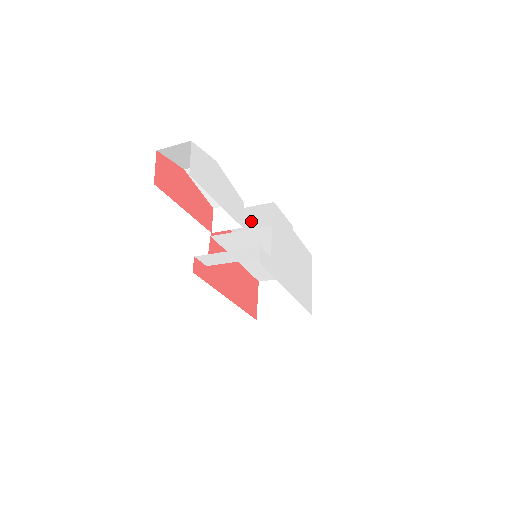
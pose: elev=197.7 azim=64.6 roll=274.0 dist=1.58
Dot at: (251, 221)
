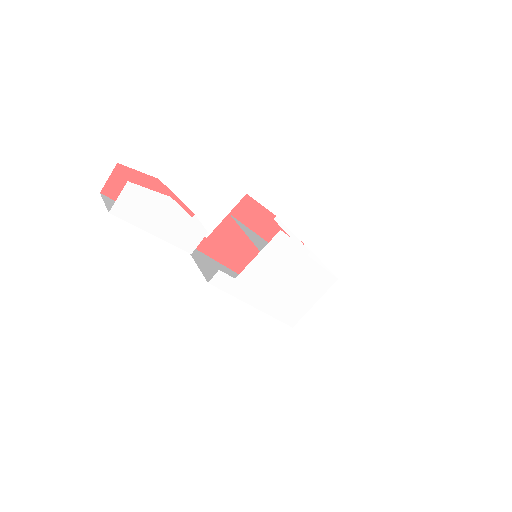
Dot at: occluded
